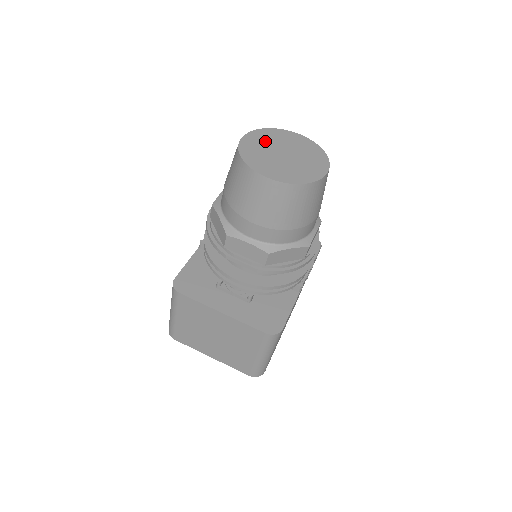
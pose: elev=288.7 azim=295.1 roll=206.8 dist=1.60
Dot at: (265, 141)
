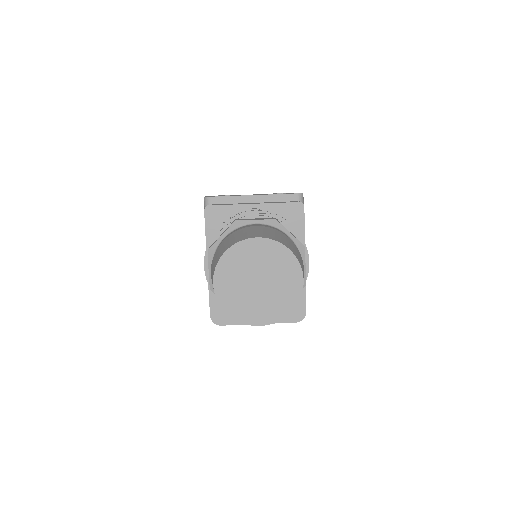
Dot at: (234, 275)
